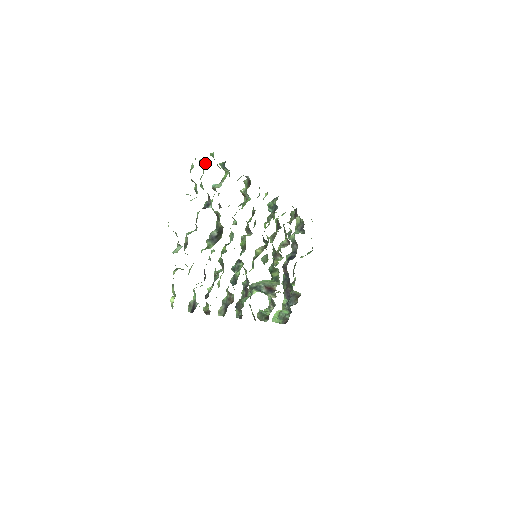
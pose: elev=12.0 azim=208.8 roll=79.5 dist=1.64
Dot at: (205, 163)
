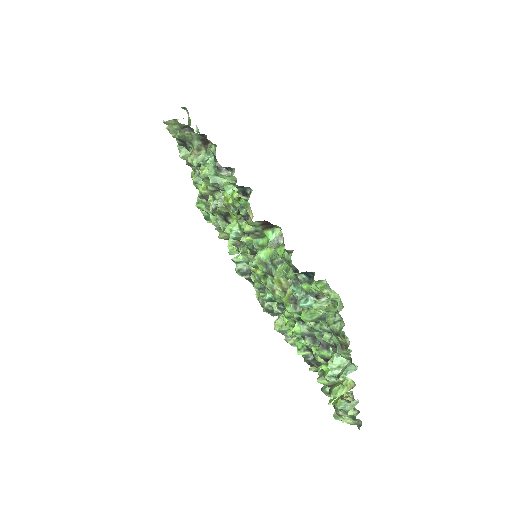
Dot at: (321, 315)
